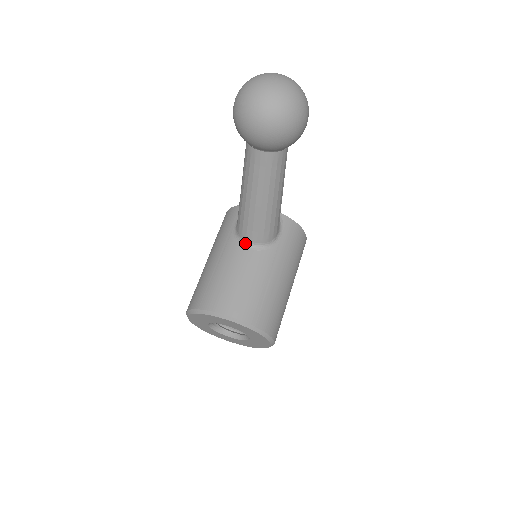
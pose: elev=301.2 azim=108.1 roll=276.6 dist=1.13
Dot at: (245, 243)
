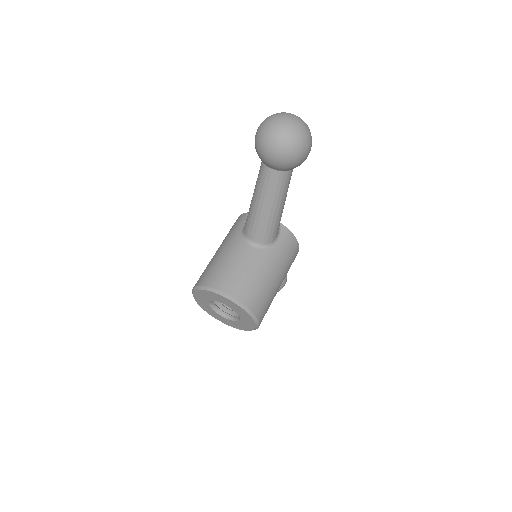
Dot at: (249, 241)
